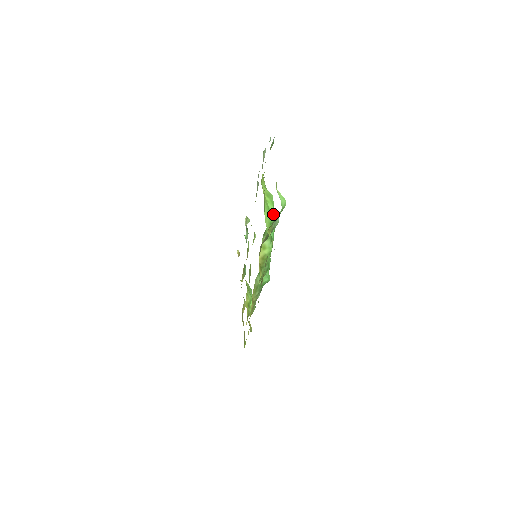
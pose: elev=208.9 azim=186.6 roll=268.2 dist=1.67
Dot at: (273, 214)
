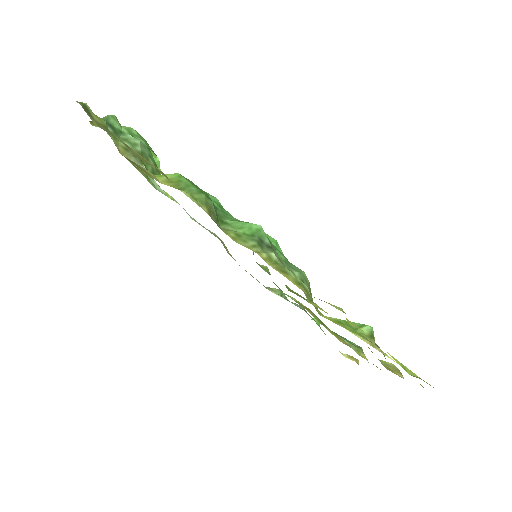
Dot at: occluded
